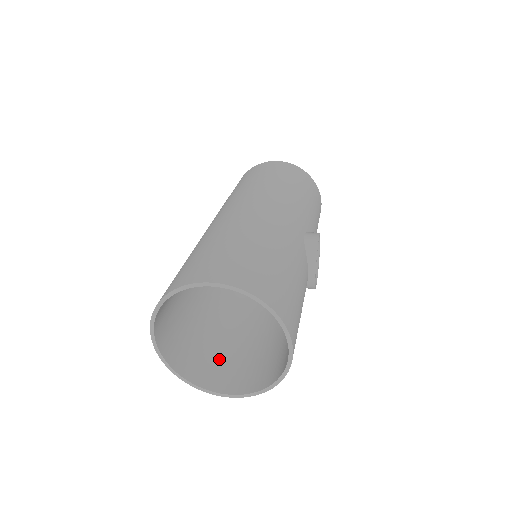
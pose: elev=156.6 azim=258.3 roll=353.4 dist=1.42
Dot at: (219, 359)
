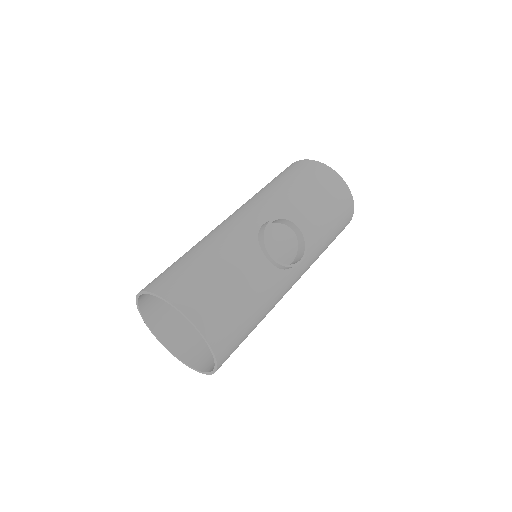
Dot at: occluded
